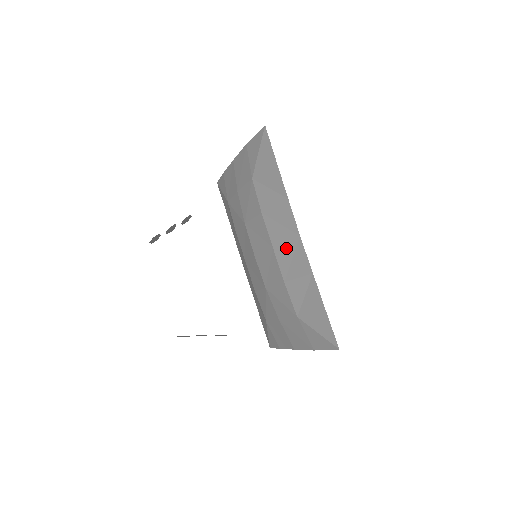
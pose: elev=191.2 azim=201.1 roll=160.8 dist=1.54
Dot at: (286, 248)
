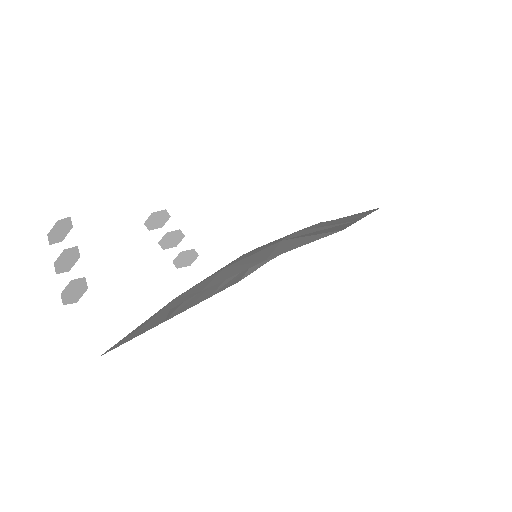
Dot at: occluded
